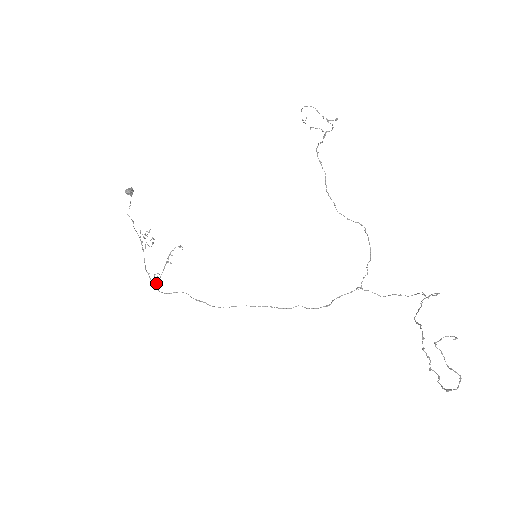
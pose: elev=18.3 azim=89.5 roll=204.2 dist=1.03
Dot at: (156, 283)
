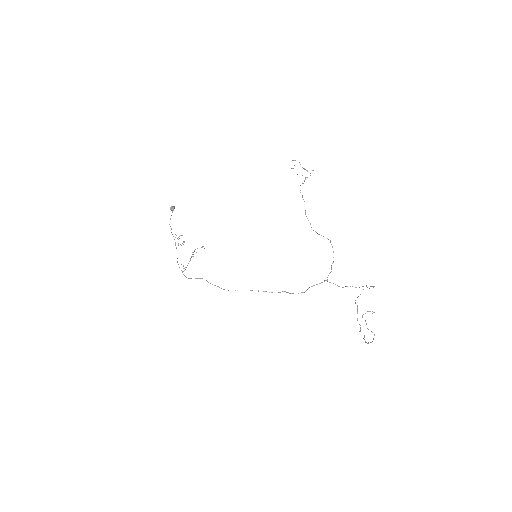
Dot at: occluded
